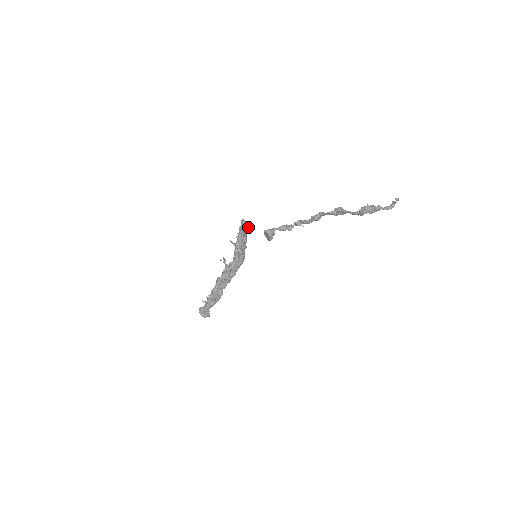
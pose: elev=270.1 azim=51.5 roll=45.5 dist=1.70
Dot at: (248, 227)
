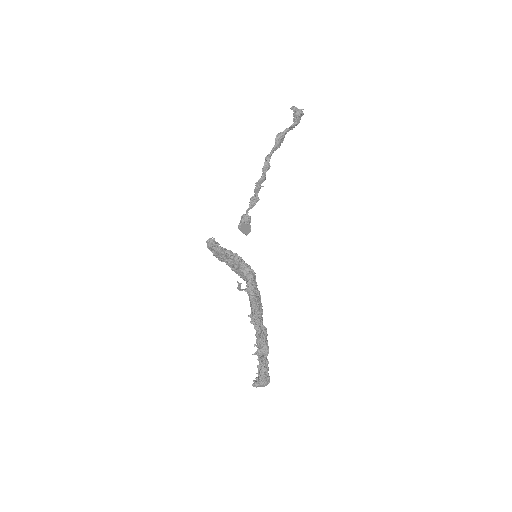
Dot at: occluded
